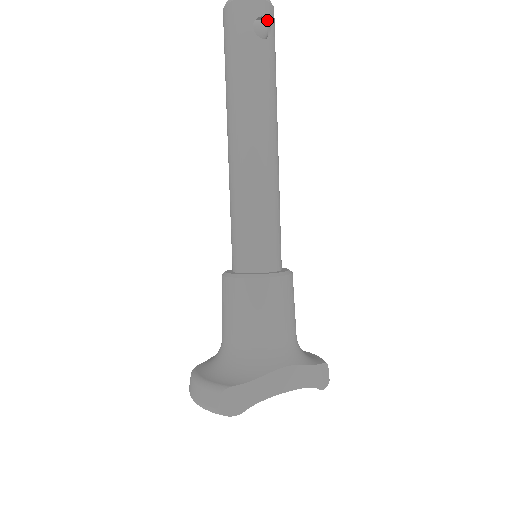
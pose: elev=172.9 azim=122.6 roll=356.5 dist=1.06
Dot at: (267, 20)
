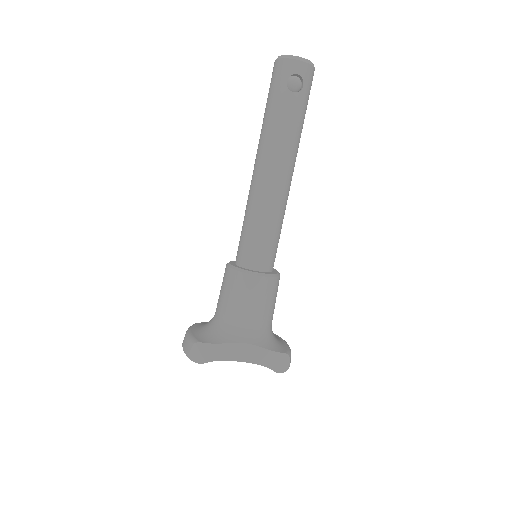
Dot at: (301, 77)
